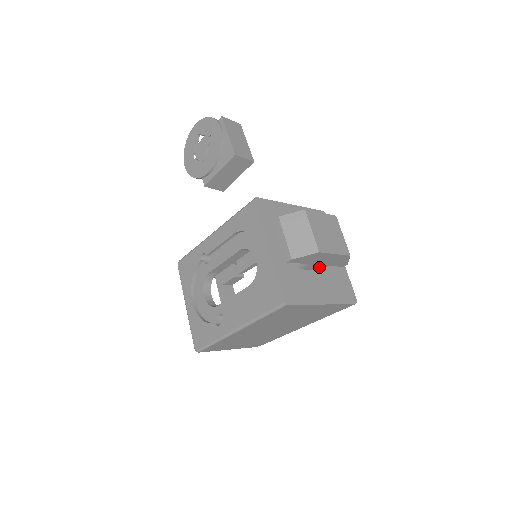
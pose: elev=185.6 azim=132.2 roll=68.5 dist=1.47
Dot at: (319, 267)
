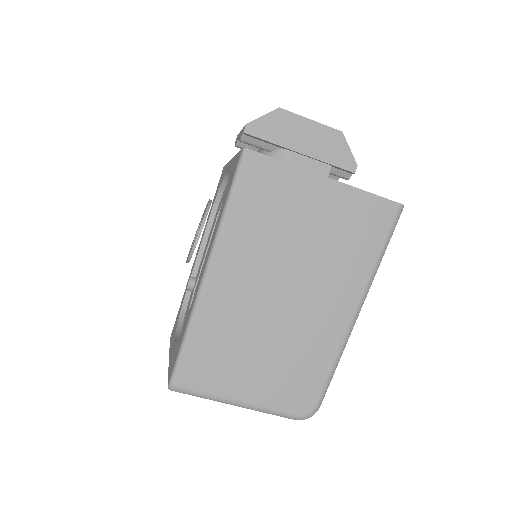
Dot at: occluded
